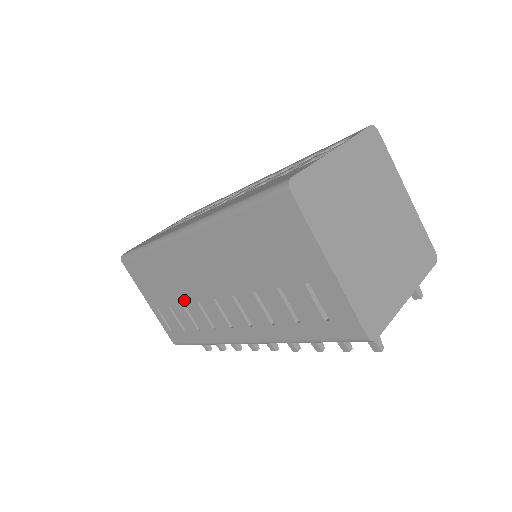
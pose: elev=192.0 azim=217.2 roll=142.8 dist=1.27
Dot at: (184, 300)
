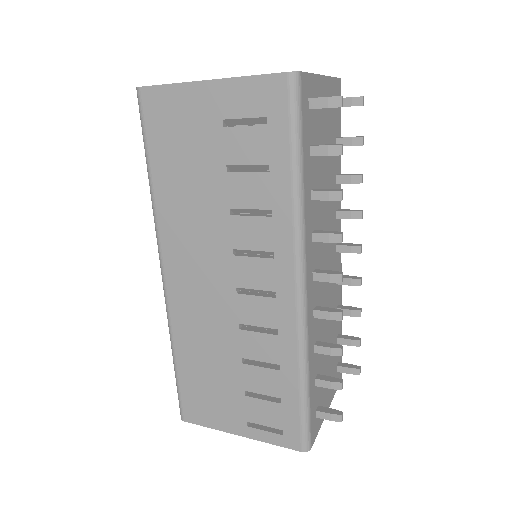
Dot at: (236, 352)
